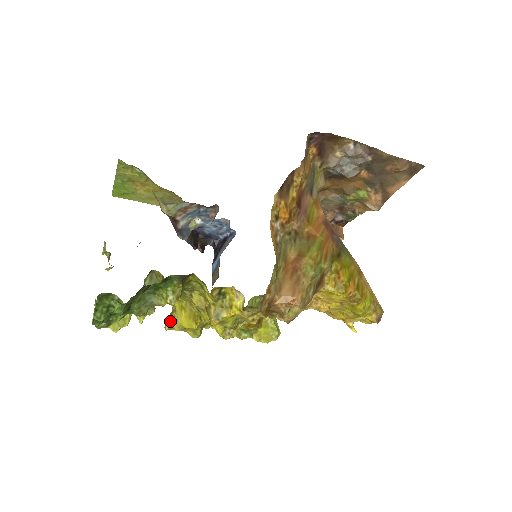
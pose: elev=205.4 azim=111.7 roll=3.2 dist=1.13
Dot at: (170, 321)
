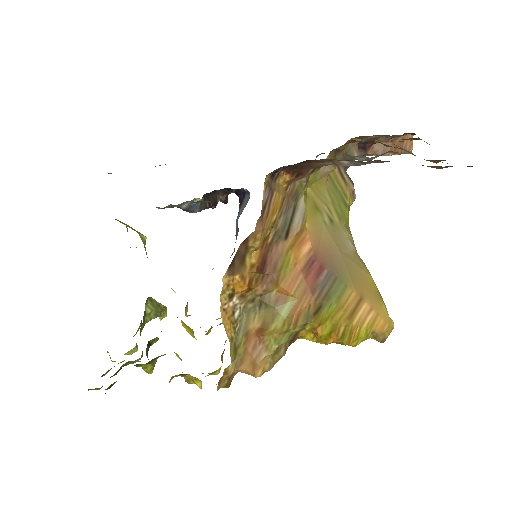
Dot at: (186, 314)
